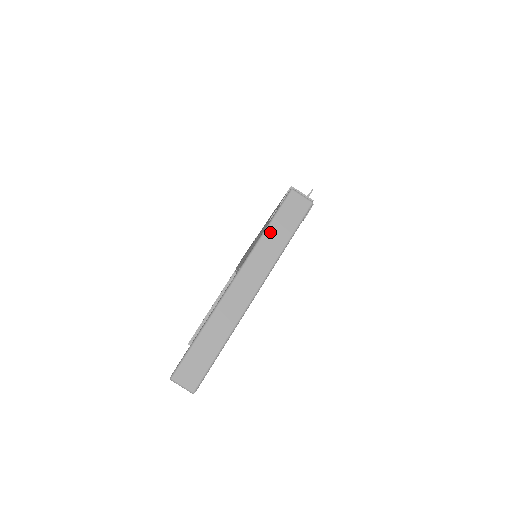
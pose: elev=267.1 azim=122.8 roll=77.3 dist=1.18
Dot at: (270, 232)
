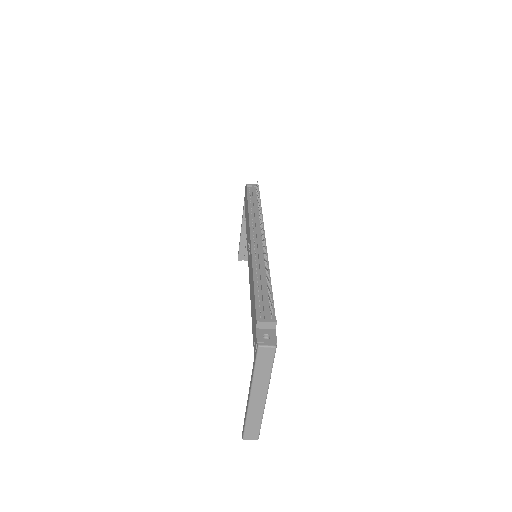
Dot at: (258, 371)
